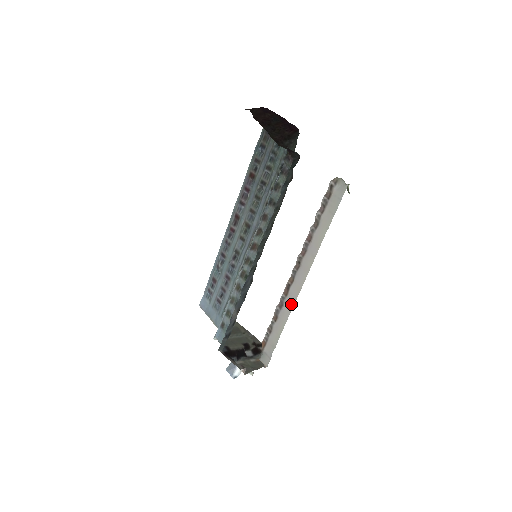
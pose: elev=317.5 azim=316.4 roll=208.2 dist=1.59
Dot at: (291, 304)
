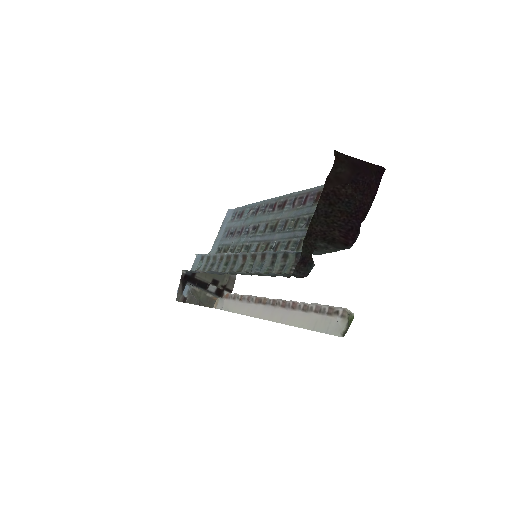
Dot at: (249, 312)
